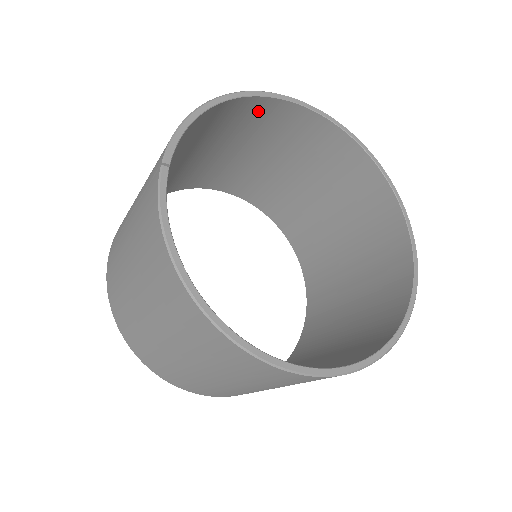
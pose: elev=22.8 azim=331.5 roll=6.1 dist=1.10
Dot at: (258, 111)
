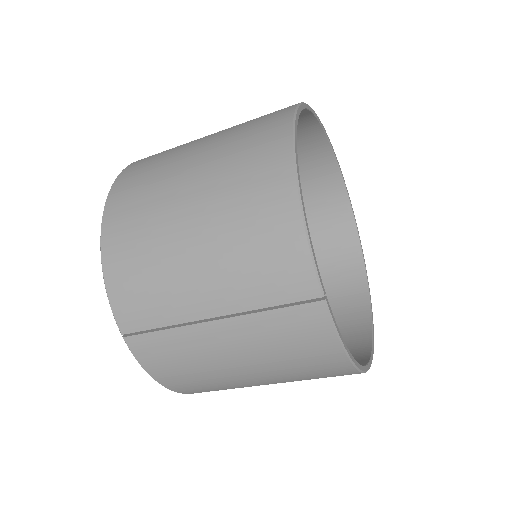
Dot at: occluded
